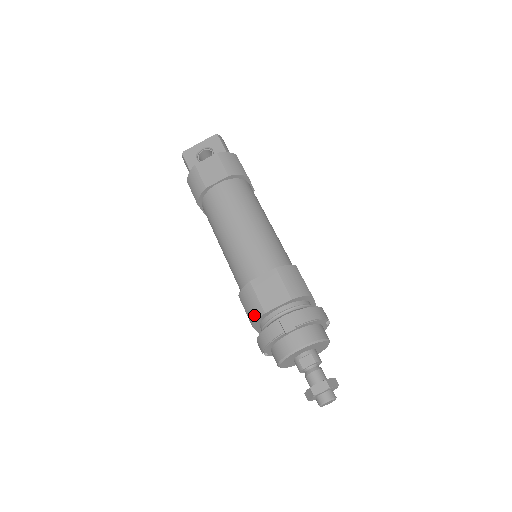
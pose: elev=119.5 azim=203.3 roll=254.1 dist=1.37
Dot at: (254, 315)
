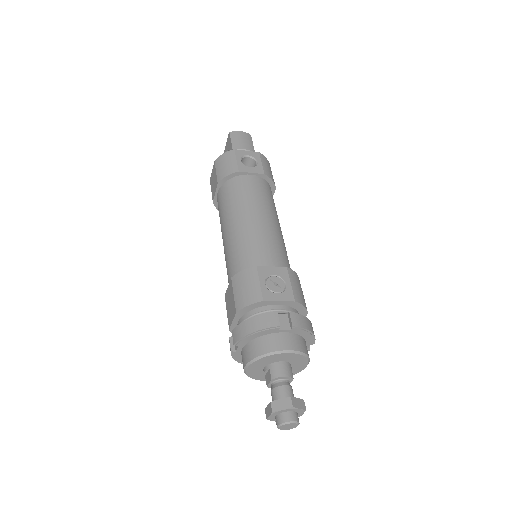
Dot at: occluded
